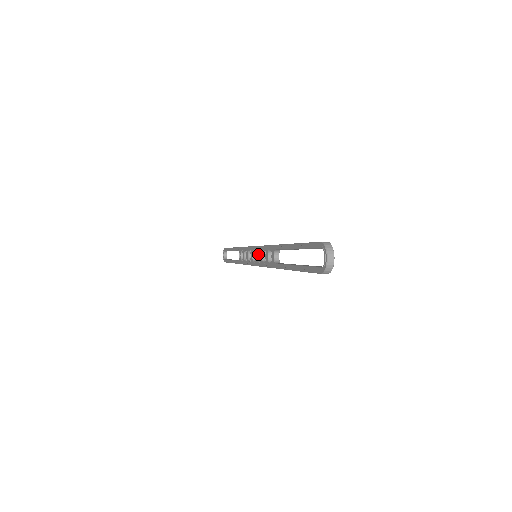
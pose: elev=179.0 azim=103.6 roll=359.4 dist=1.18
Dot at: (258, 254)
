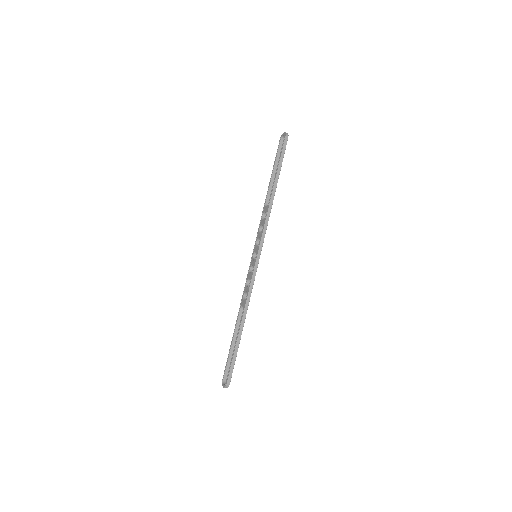
Dot at: (257, 246)
